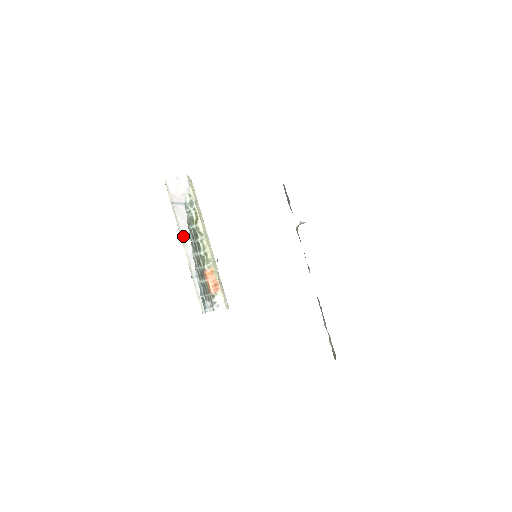
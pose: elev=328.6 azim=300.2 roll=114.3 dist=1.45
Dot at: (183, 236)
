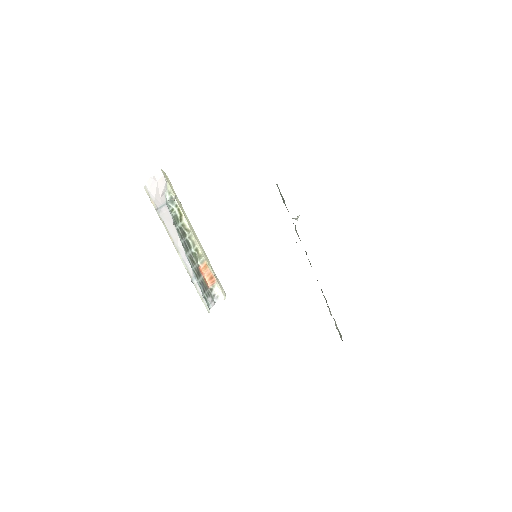
Dot at: (174, 241)
